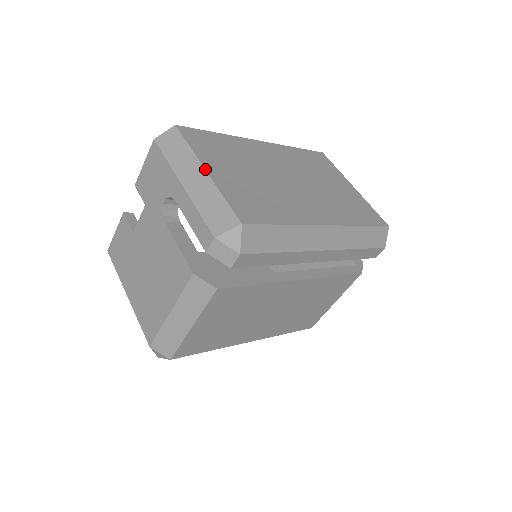
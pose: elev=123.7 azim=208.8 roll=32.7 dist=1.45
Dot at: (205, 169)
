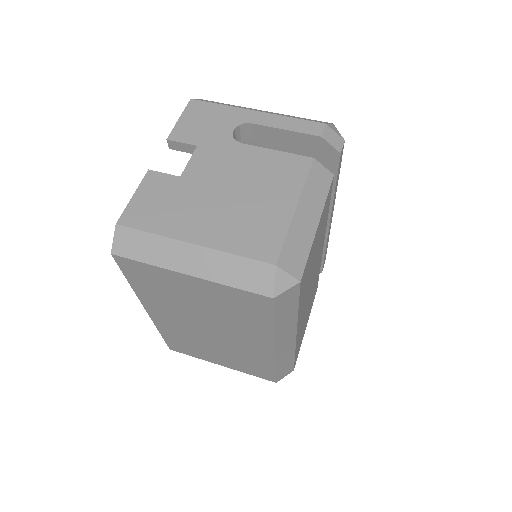
Dot at: occluded
